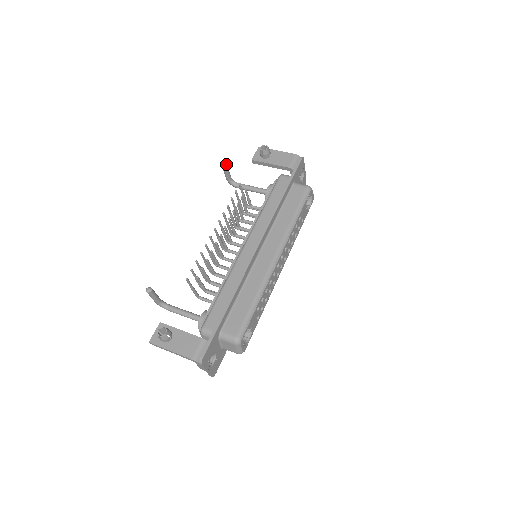
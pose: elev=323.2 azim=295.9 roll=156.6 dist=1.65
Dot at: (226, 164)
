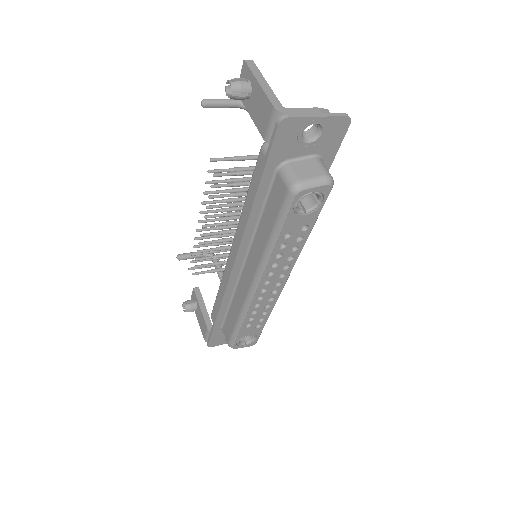
Dot at: (205, 105)
